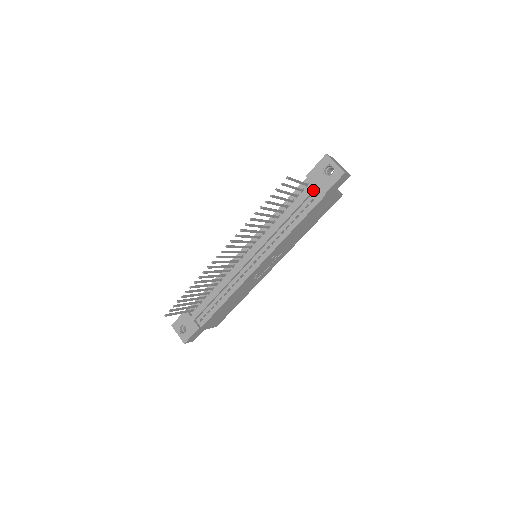
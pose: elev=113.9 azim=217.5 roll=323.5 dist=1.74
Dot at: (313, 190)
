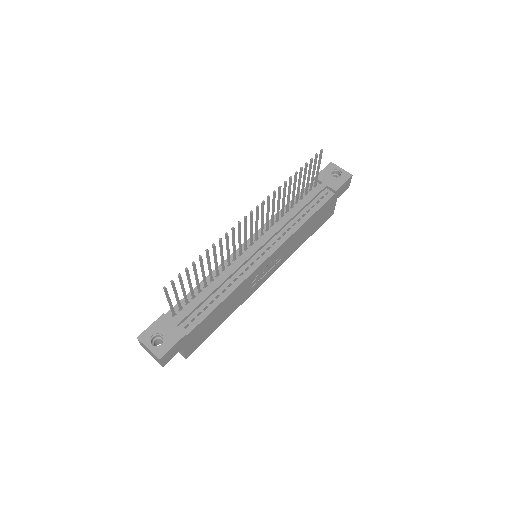
Dot at: (324, 187)
